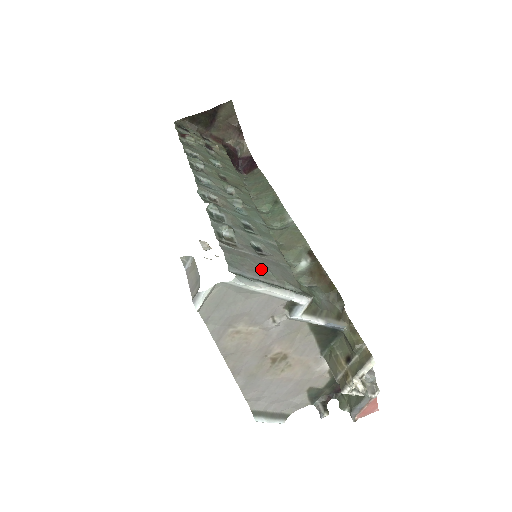
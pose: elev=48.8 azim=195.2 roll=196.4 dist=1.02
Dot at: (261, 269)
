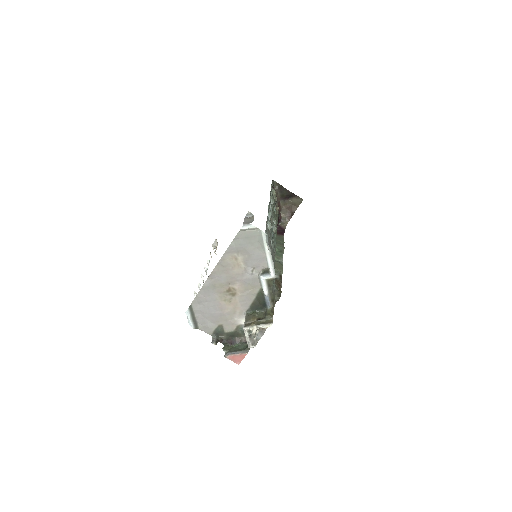
Dot at: occluded
